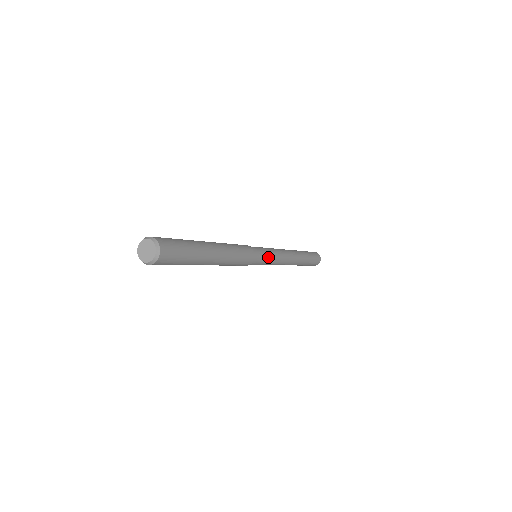
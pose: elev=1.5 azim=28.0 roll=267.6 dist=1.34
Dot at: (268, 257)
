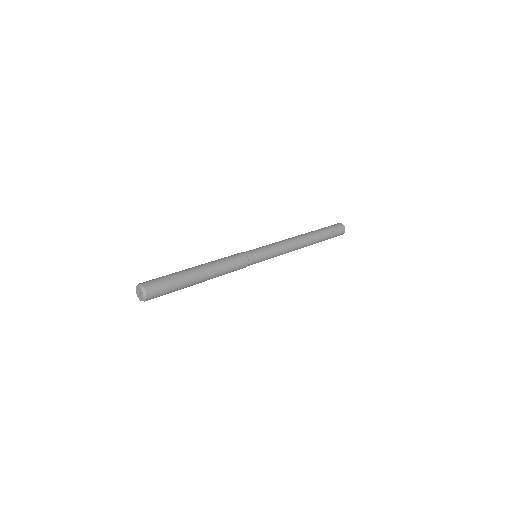
Dot at: (266, 252)
